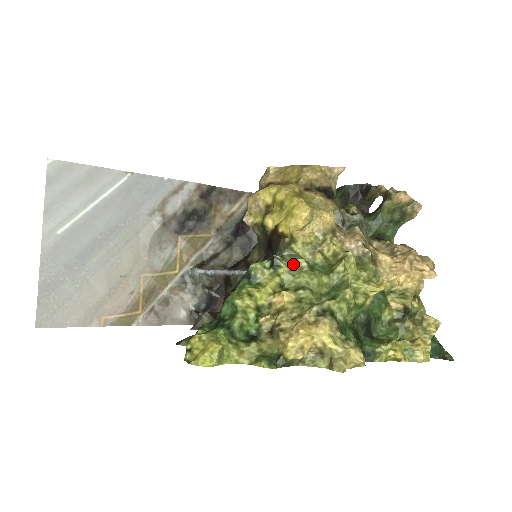
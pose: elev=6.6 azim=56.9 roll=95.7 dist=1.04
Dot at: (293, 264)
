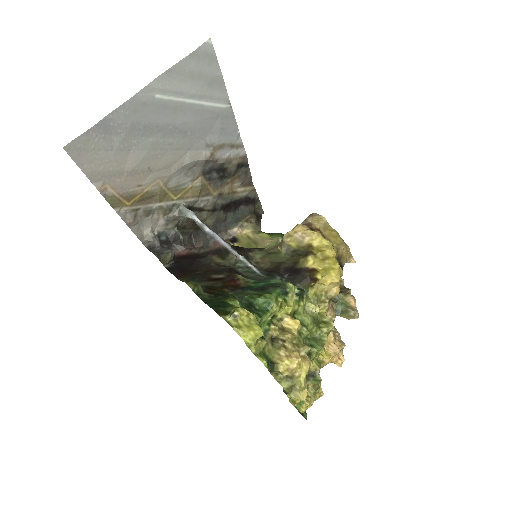
Dot at: (307, 304)
